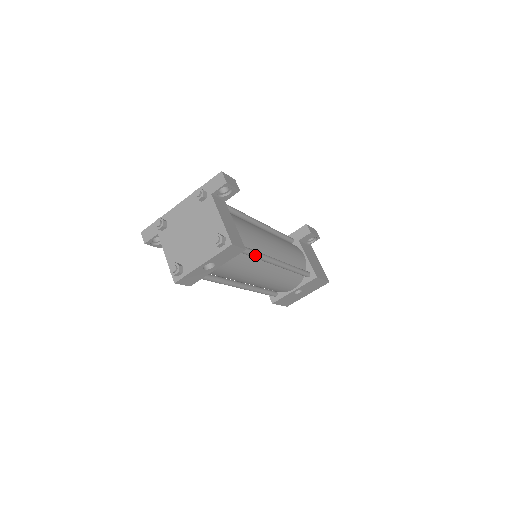
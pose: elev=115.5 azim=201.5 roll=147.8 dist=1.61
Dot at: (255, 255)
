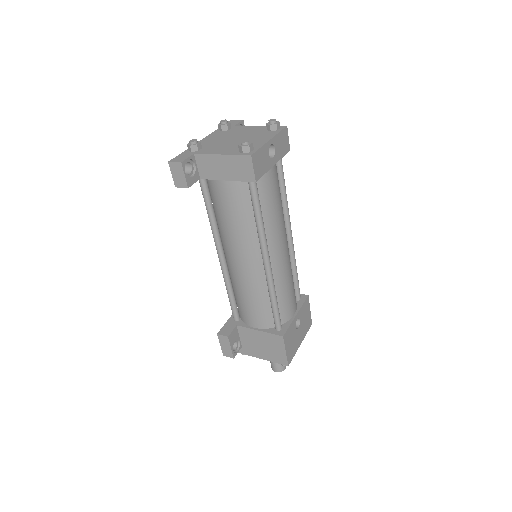
Dot at: (285, 187)
